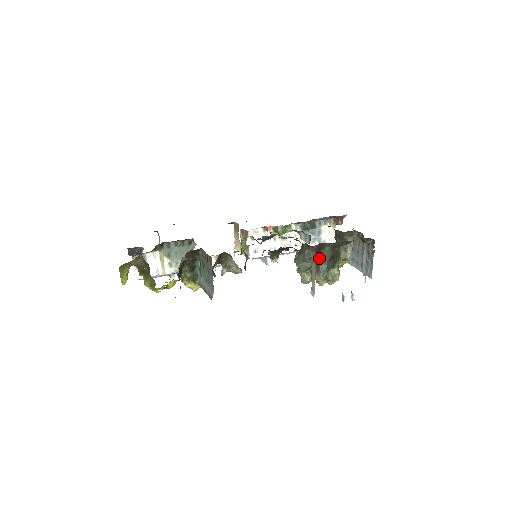
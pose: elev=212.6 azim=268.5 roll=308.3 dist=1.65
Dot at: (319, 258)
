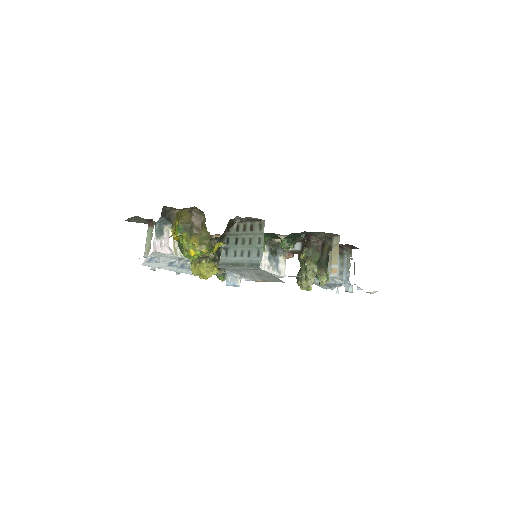
Dot at: occluded
